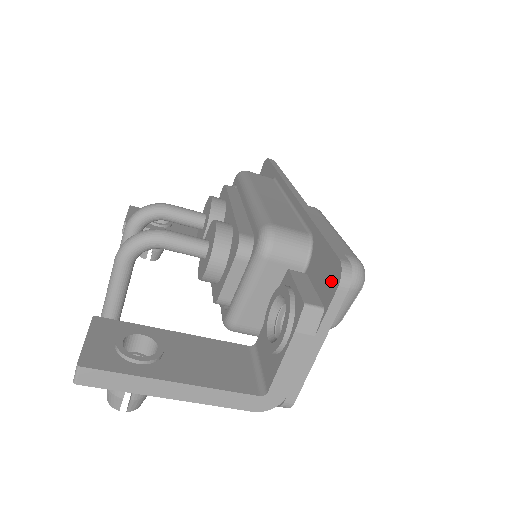
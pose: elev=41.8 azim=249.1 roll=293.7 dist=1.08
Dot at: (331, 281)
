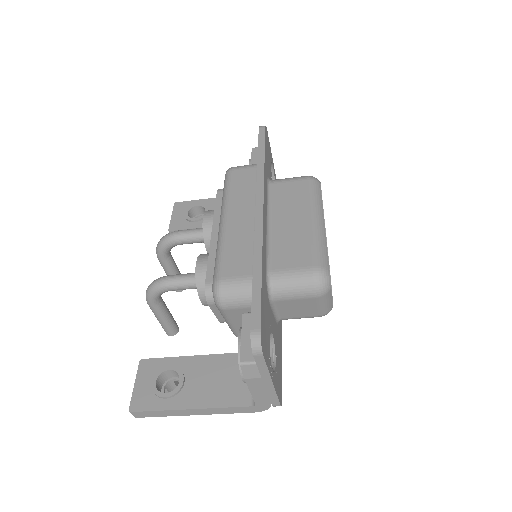
Dot at: occluded
